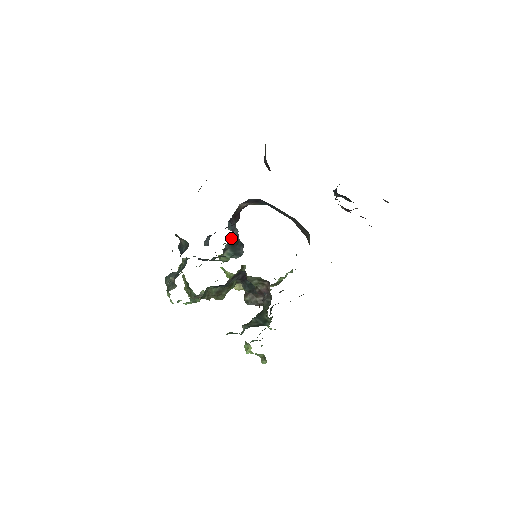
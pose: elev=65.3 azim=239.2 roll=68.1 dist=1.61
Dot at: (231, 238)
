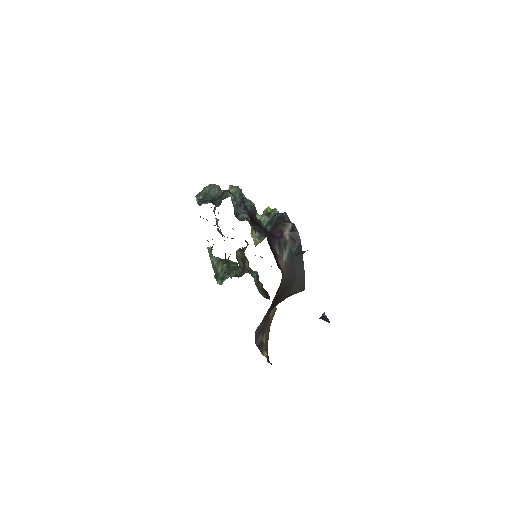
Dot at: occluded
